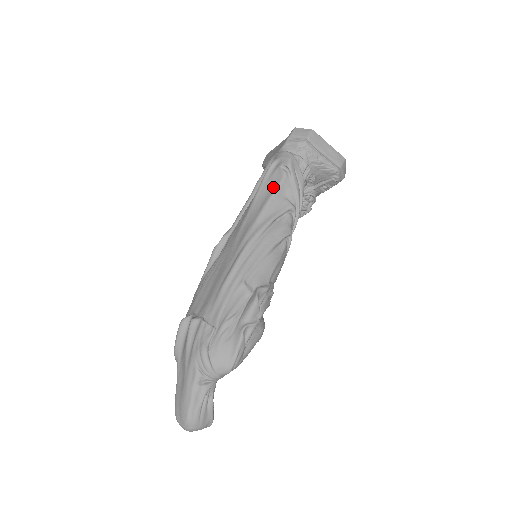
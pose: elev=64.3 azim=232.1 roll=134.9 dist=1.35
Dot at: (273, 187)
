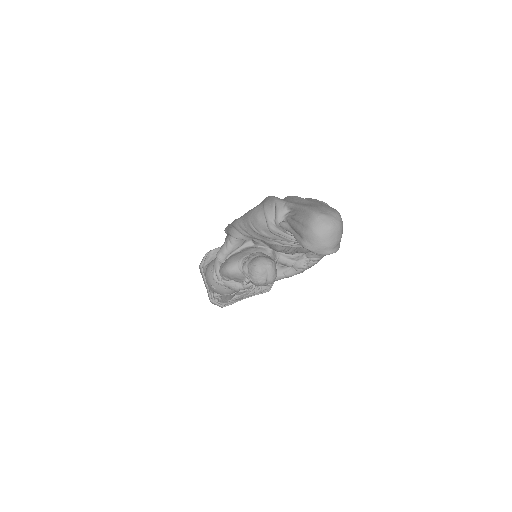
Dot at: occluded
